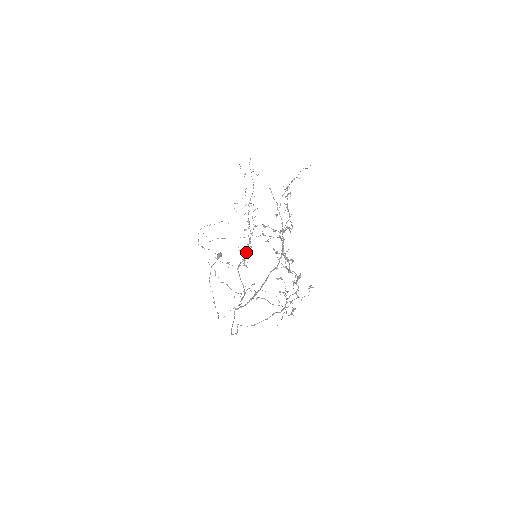
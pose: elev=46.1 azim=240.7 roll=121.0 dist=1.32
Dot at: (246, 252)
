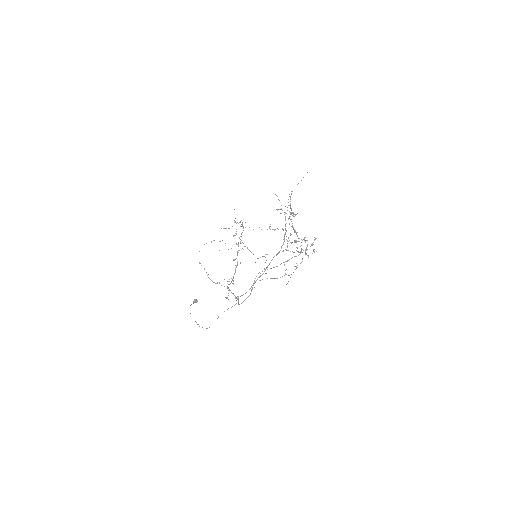
Dot at: (232, 279)
